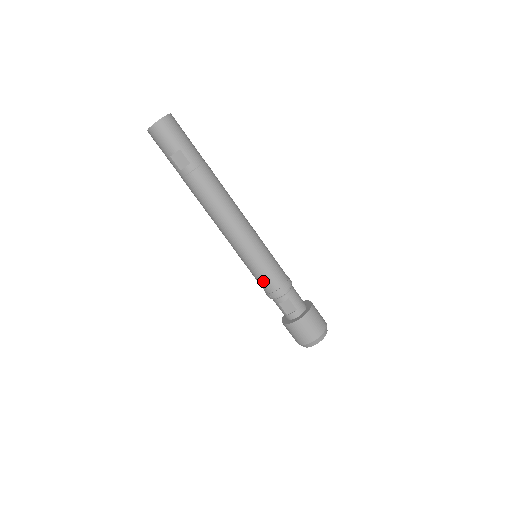
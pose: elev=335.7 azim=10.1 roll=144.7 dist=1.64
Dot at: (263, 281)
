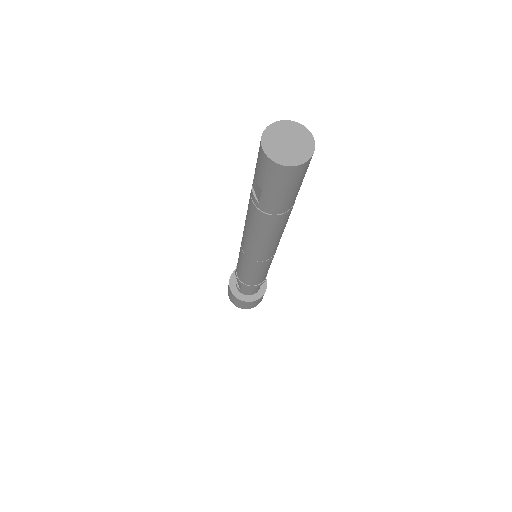
Dot at: occluded
